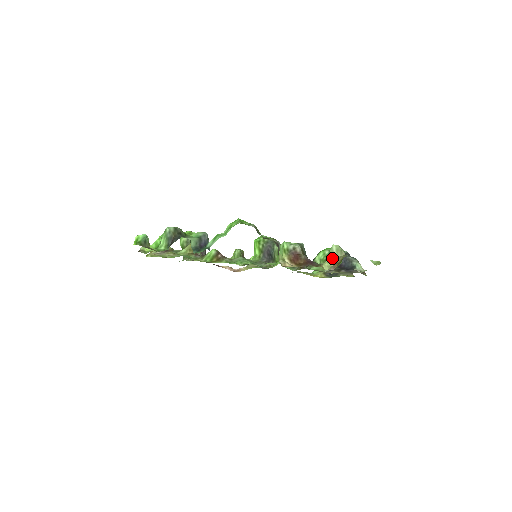
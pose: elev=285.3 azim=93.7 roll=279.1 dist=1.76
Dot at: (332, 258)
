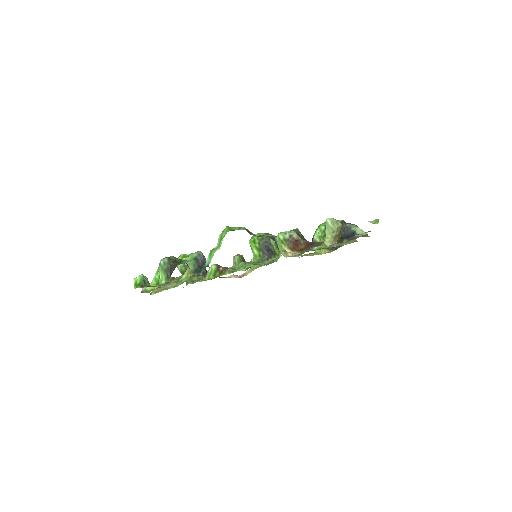
Dot at: (330, 232)
